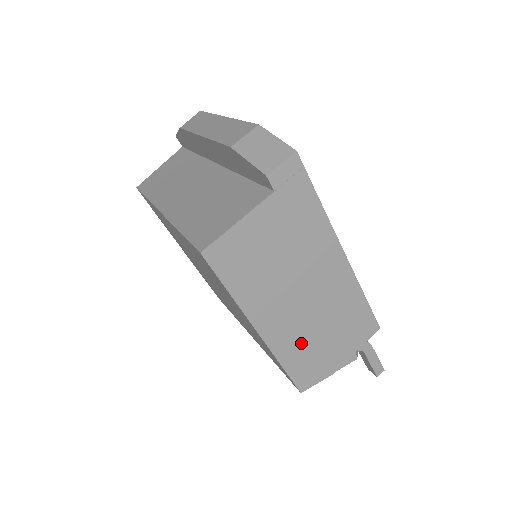
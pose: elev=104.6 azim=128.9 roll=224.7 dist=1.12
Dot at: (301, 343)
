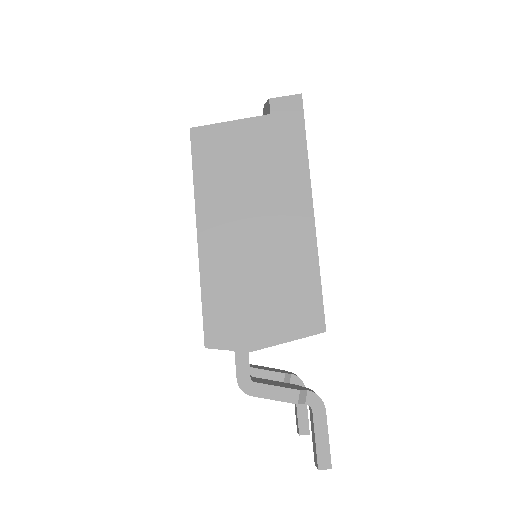
Dot at: (232, 280)
